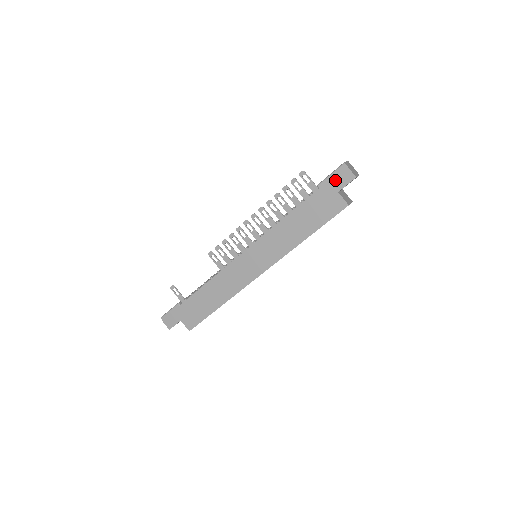
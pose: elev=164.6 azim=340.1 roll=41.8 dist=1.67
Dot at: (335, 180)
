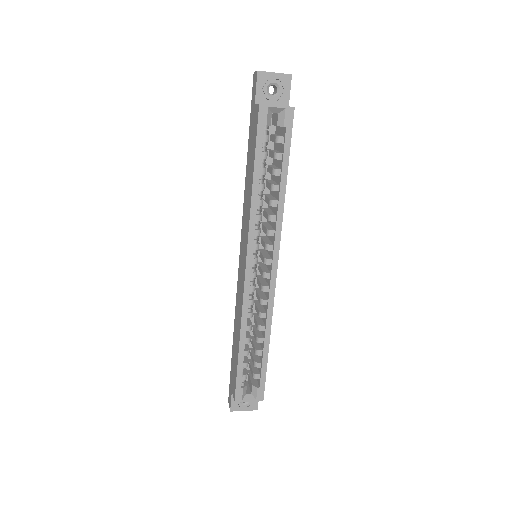
Dot at: (253, 97)
